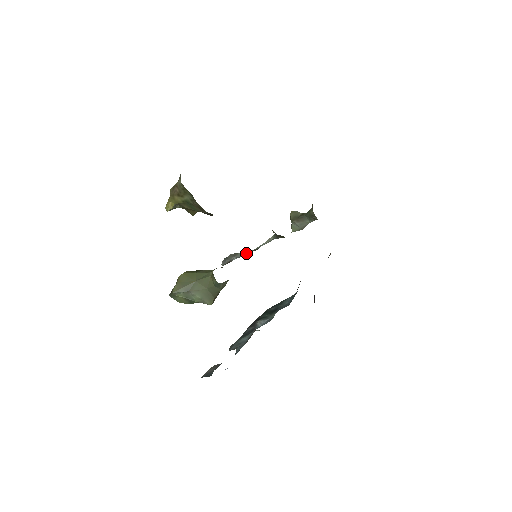
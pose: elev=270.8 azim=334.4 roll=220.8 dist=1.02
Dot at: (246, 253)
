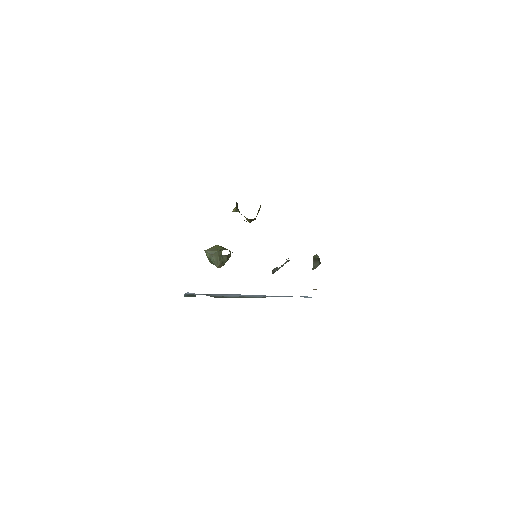
Dot at: (279, 268)
